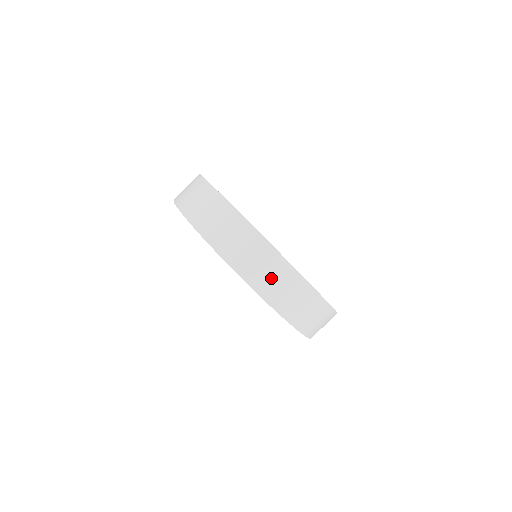
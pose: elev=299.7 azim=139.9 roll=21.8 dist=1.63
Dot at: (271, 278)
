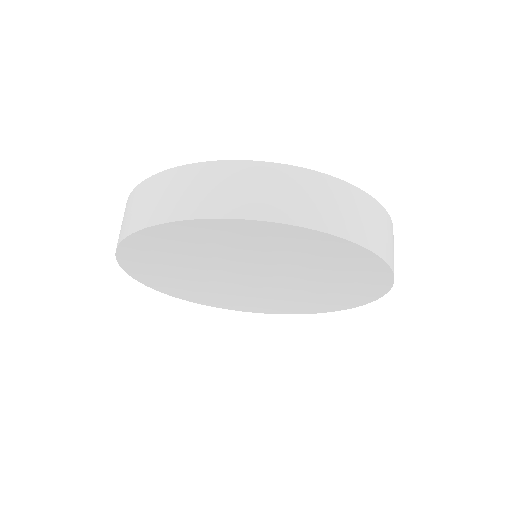
Dot at: (353, 215)
